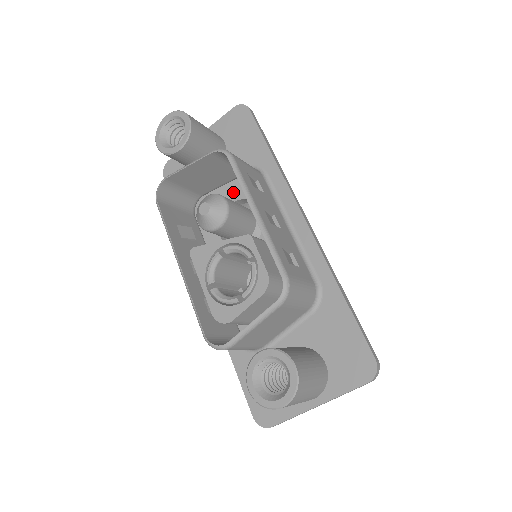
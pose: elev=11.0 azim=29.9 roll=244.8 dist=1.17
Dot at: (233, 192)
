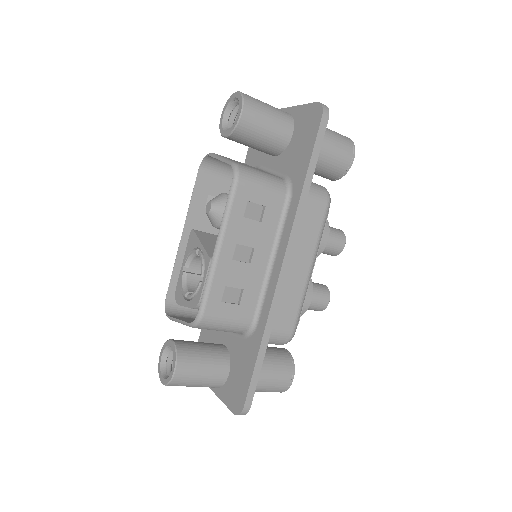
Dot at: occluded
